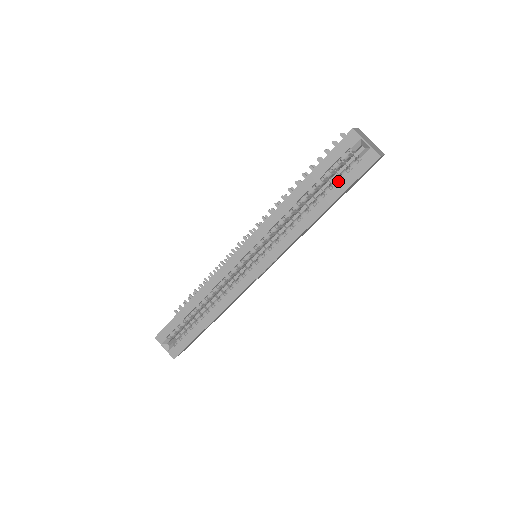
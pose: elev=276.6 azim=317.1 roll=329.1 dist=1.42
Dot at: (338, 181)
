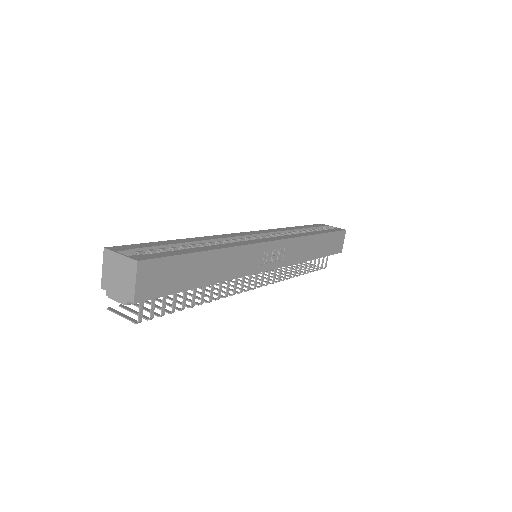
Dot at: occluded
